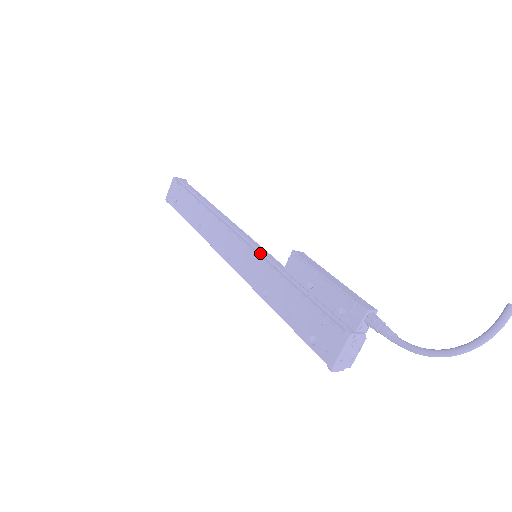
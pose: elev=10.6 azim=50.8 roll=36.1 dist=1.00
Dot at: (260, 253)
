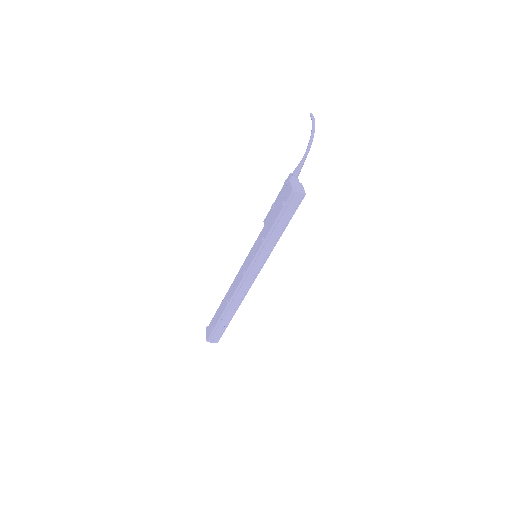
Dot at: occluded
